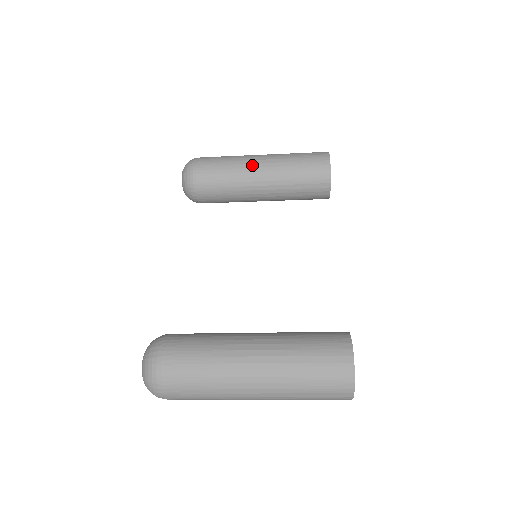
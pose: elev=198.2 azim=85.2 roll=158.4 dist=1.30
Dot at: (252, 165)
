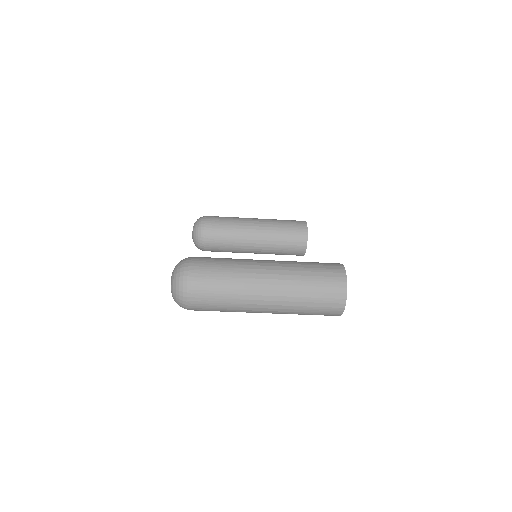
Dot at: (250, 220)
